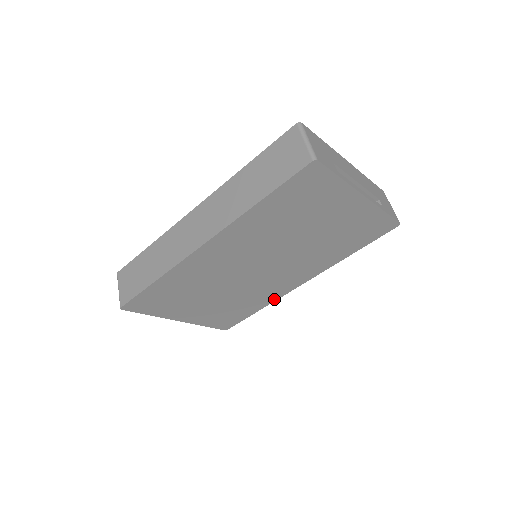
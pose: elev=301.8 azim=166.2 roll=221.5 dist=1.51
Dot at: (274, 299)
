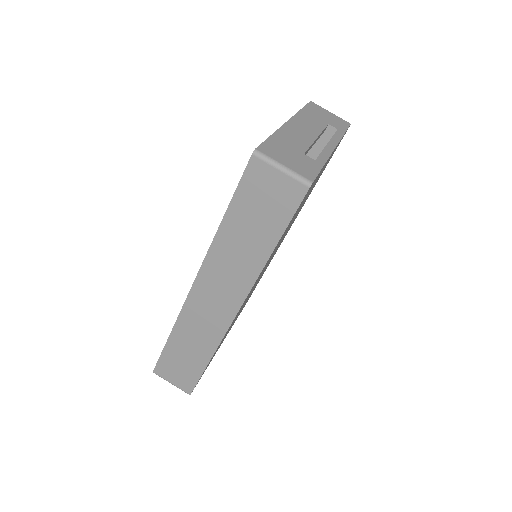
Dot at: occluded
